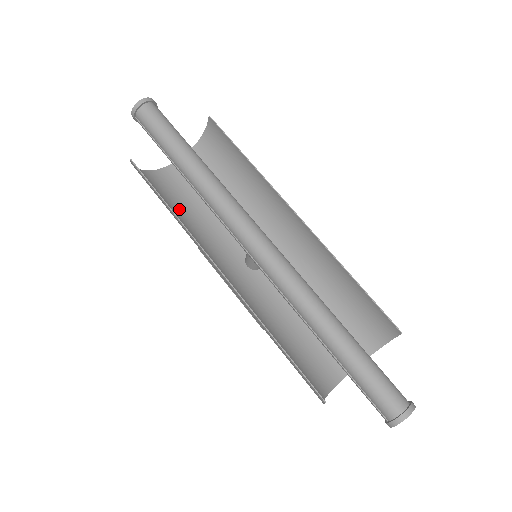
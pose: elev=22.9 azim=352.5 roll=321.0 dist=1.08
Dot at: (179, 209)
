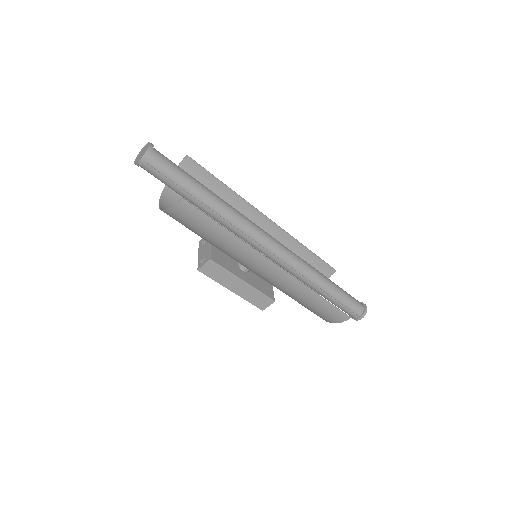
Dot at: (202, 236)
